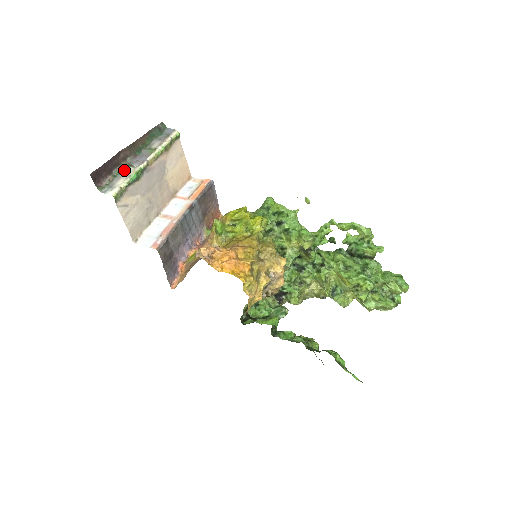
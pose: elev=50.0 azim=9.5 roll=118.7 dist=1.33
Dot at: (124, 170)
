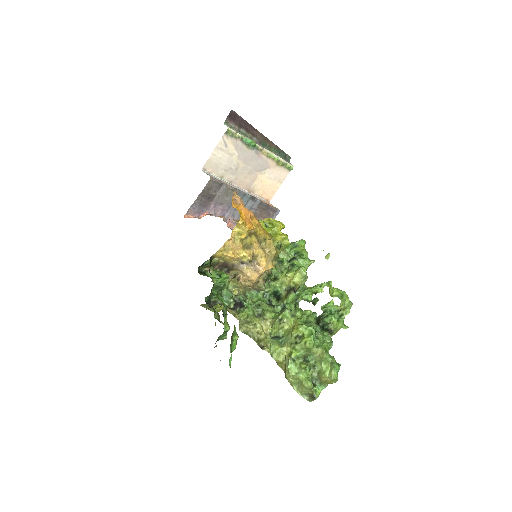
Dot at: (247, 136)
